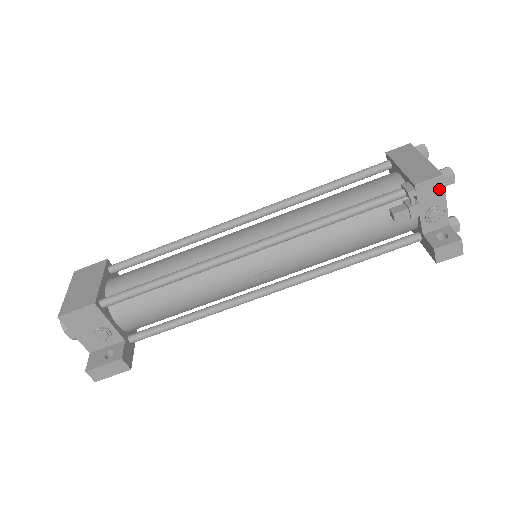
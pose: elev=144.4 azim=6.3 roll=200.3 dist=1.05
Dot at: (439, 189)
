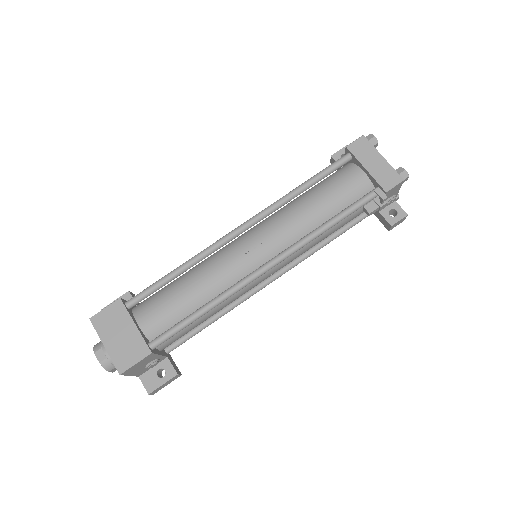
Dot at: (398, 187)
